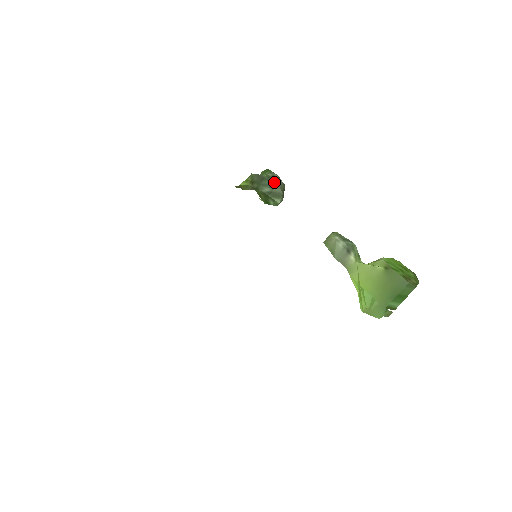
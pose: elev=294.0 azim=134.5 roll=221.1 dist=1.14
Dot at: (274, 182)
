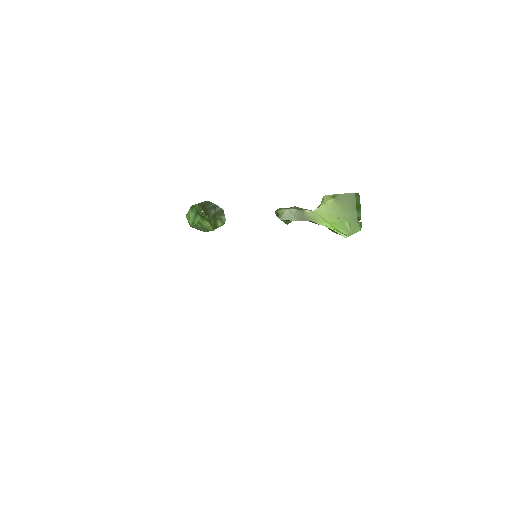
Dot at: (212, 204)
